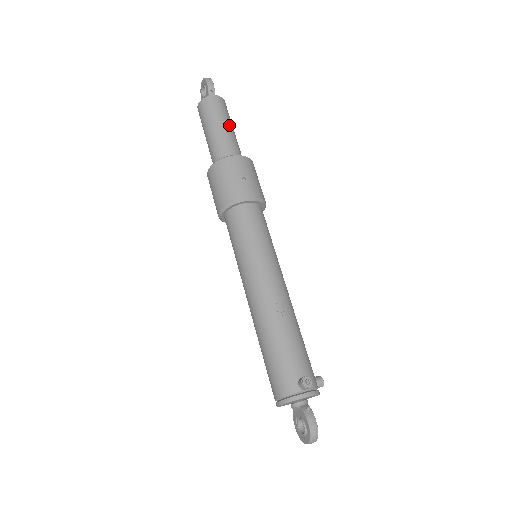
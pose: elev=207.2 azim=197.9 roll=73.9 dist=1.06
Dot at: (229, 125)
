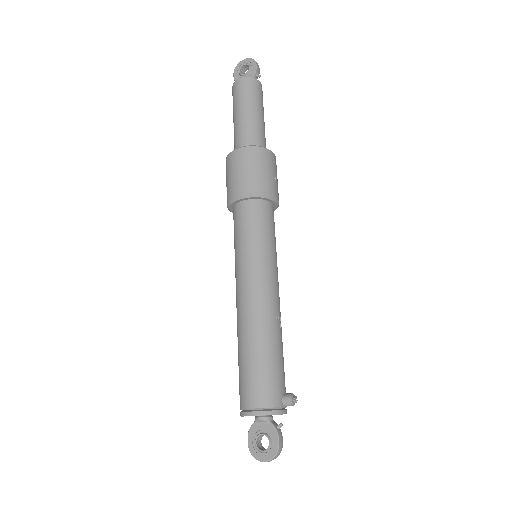
Dot at: occluded
